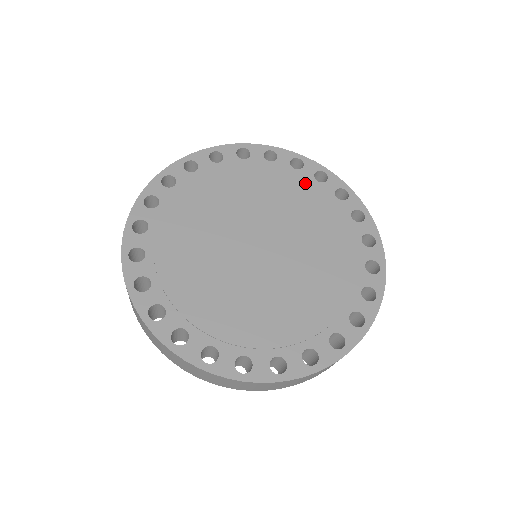
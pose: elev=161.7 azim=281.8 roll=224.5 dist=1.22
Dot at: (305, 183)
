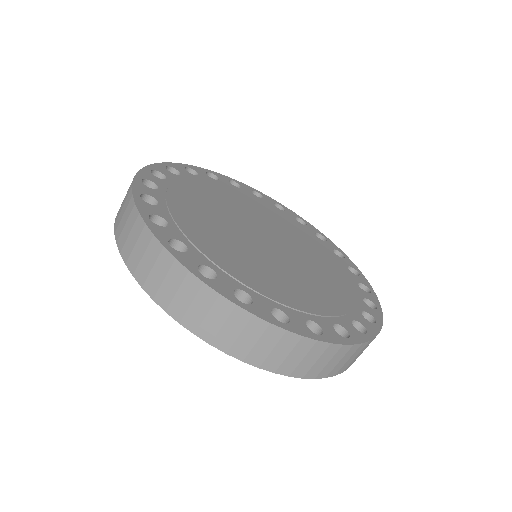
Dot at: (253, 197)
